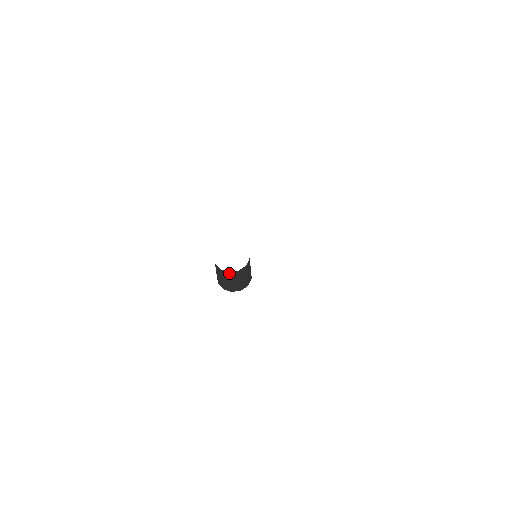
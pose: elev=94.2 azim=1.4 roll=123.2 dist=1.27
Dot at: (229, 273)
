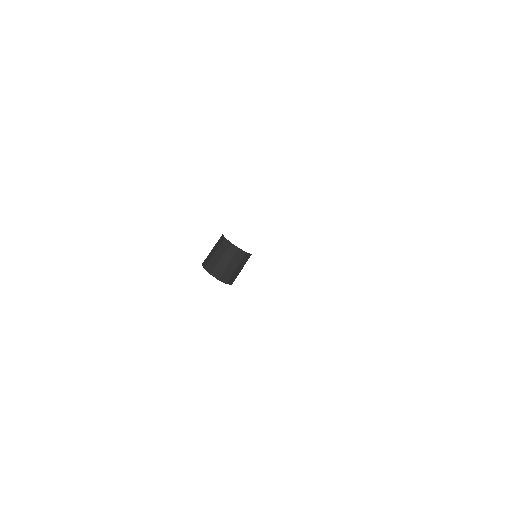
Dot at: (238, 250)
